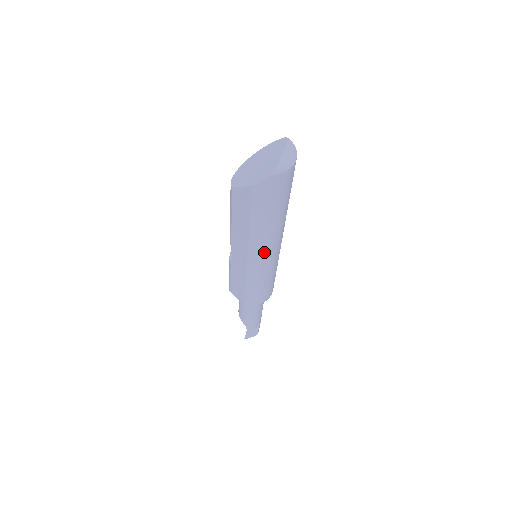
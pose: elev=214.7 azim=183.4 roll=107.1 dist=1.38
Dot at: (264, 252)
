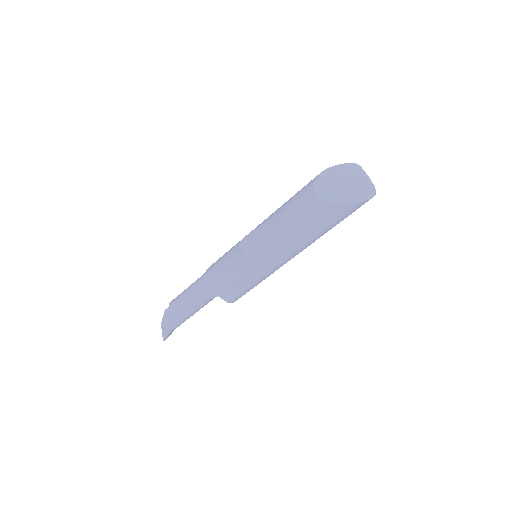
Dot at: occluded
